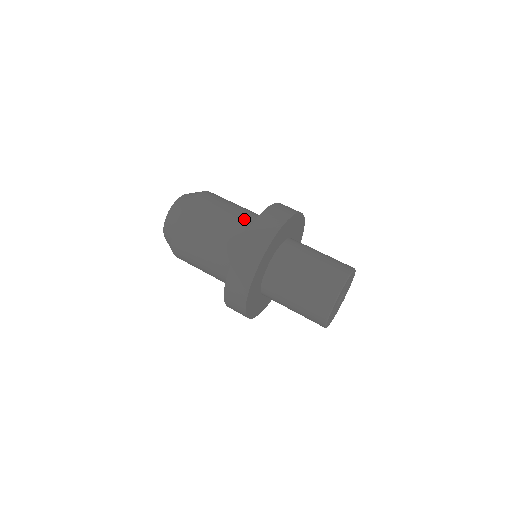
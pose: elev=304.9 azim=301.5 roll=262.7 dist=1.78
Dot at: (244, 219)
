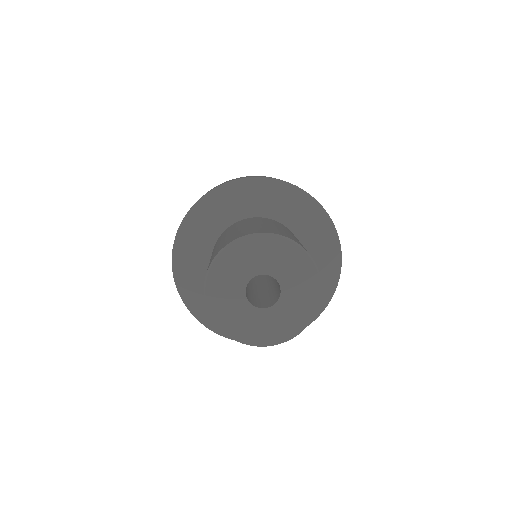
Dot at: occluded
